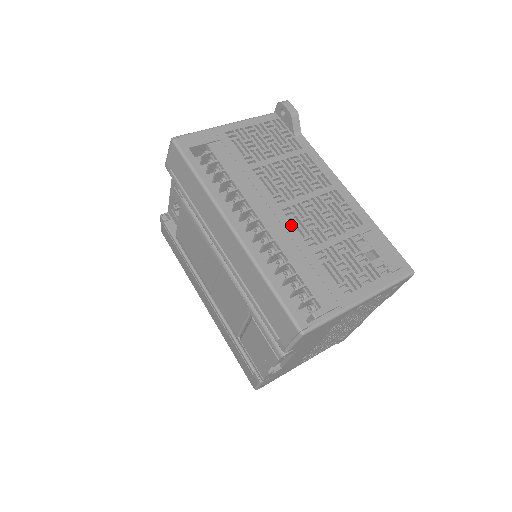
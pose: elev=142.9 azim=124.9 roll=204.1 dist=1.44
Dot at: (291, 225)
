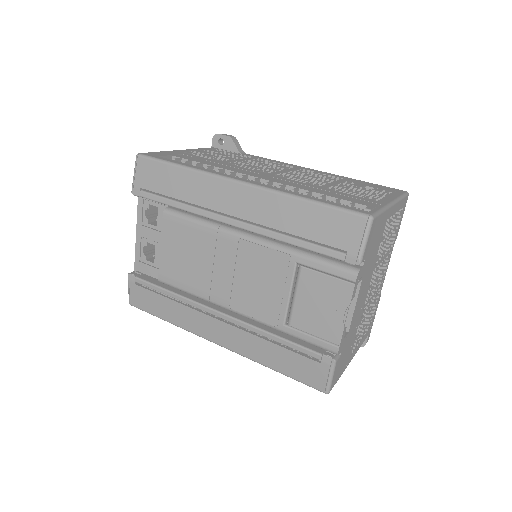
Dot at: (290, 179)
